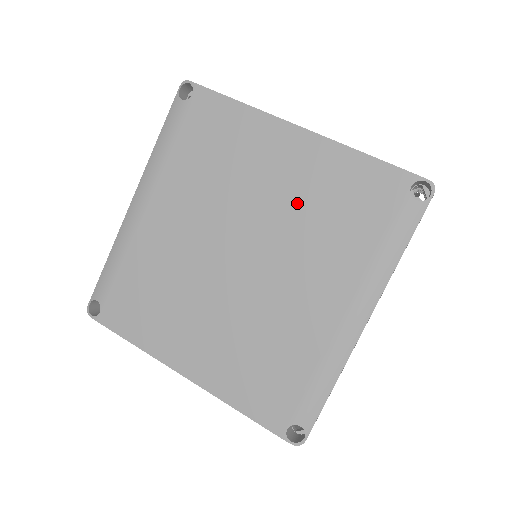
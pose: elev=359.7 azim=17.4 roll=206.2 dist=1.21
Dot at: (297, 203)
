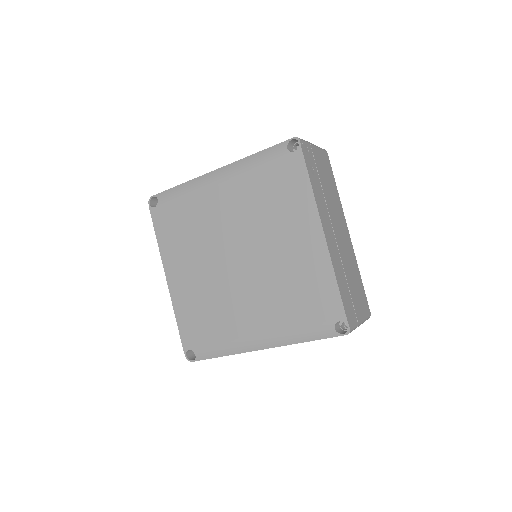
Dot at: (286, 267)
